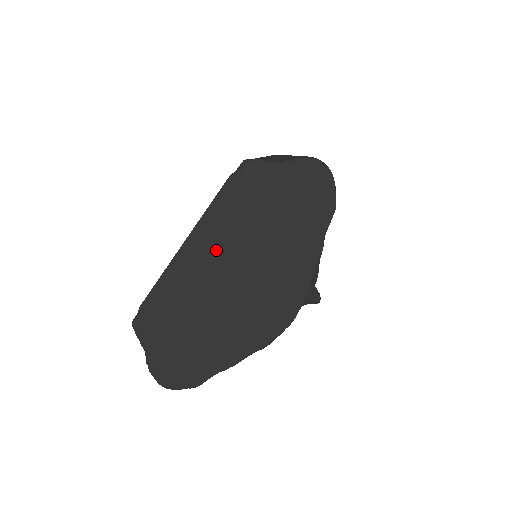
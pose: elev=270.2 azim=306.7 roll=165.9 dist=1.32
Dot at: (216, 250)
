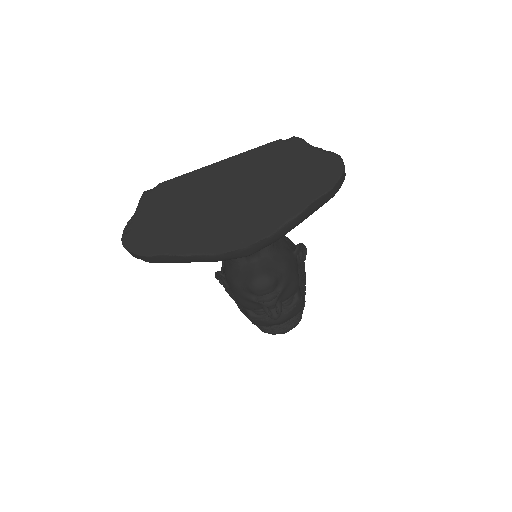
Dot at: (236, 175)
